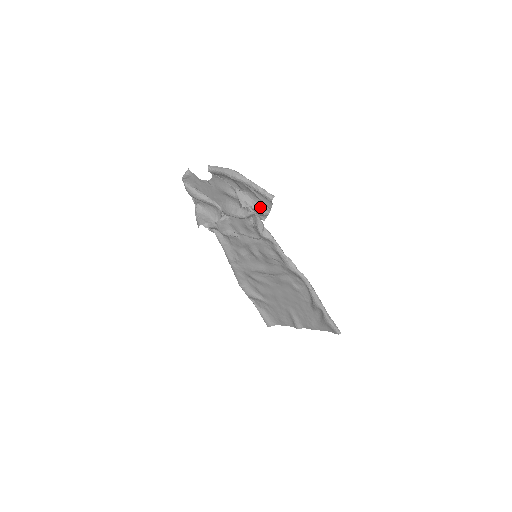
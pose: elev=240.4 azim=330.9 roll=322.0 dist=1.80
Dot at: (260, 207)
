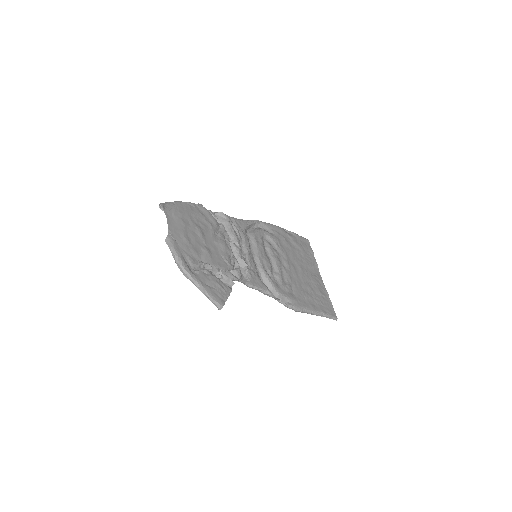
Dot at: (223, 285)
